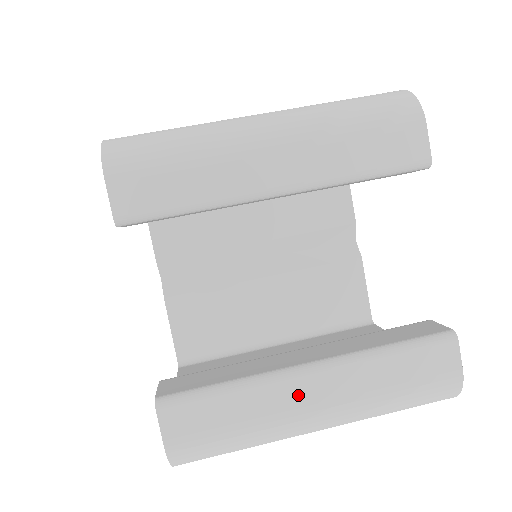
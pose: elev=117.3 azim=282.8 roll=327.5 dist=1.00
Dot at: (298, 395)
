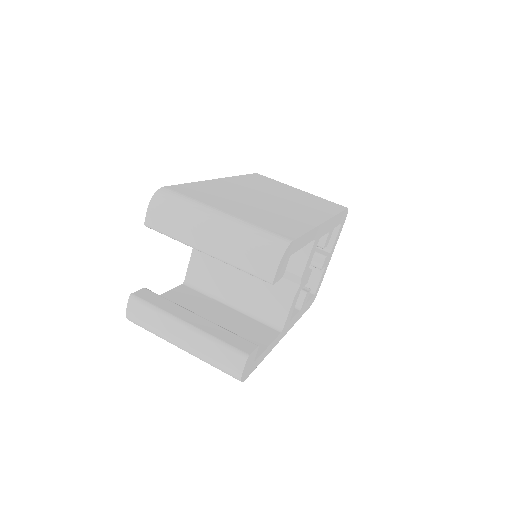
Dot at: (176, 331)
